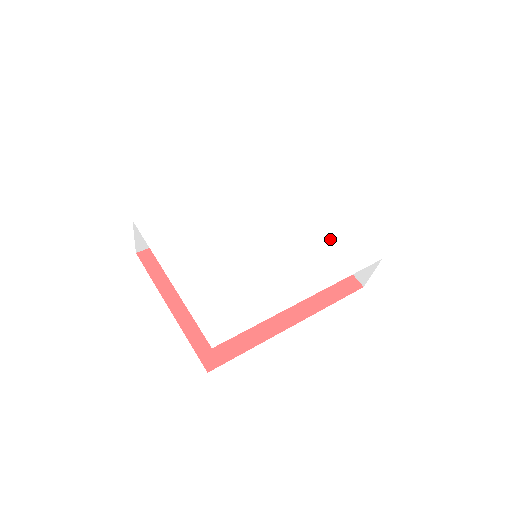
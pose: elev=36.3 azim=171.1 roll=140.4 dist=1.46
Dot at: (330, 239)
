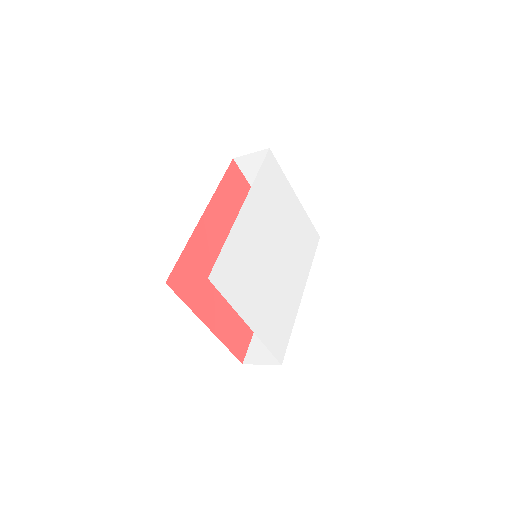
Dot at: (301, 231)
